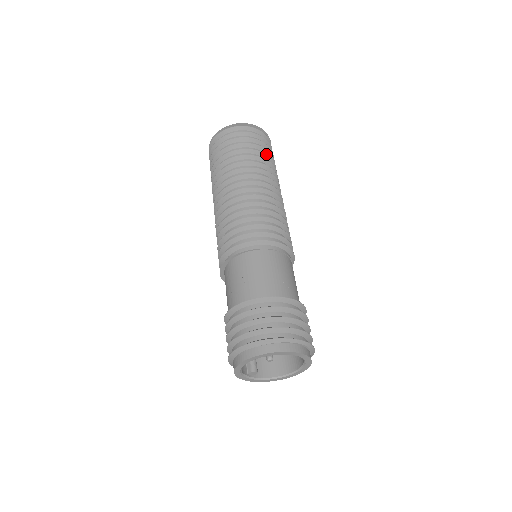
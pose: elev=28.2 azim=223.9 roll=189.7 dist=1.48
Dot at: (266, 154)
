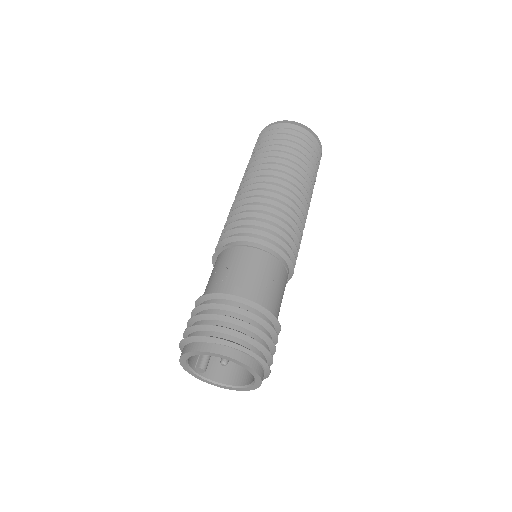
Dot at: (309, 161)
